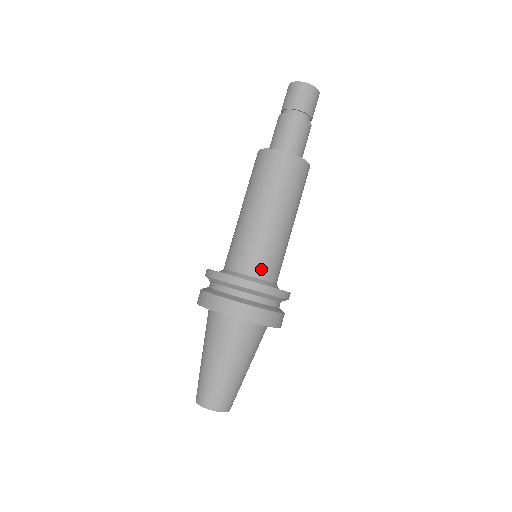
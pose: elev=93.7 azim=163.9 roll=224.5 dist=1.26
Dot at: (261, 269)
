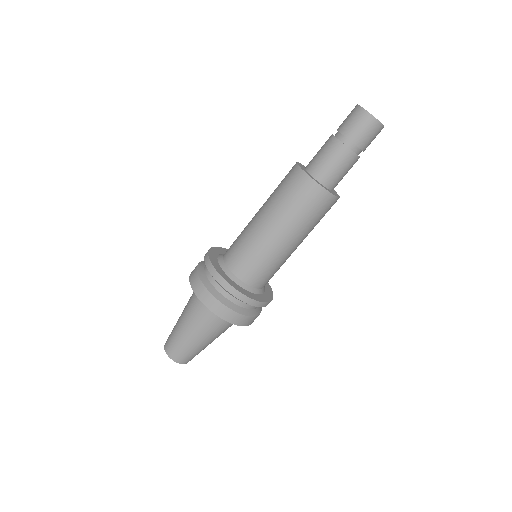
Dot at: (235, 264)
